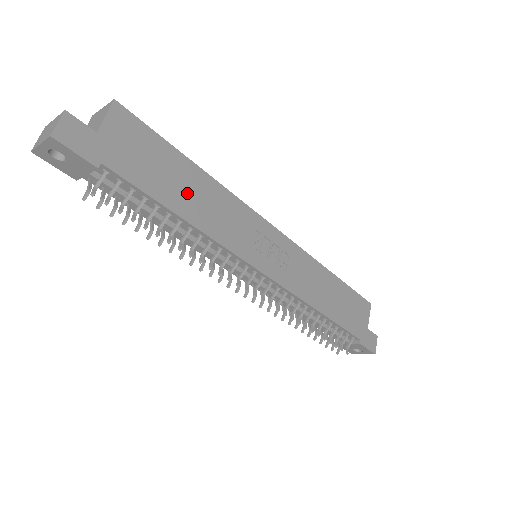
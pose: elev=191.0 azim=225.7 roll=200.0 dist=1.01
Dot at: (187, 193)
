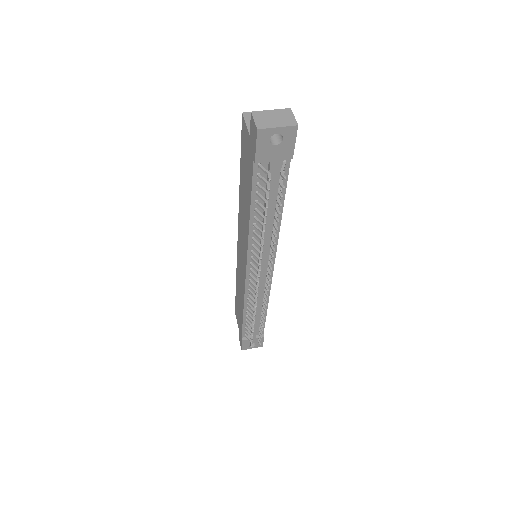
Dot at: occluded
